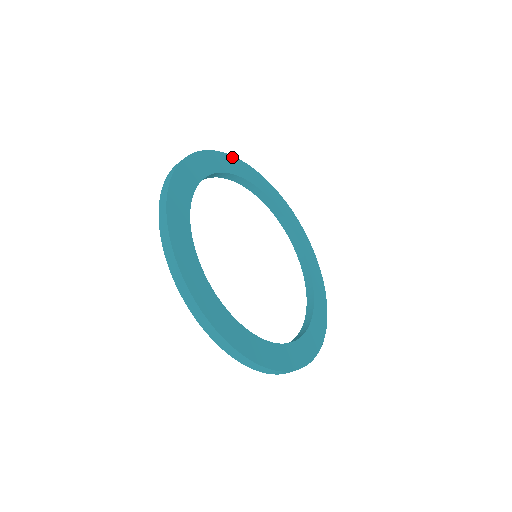
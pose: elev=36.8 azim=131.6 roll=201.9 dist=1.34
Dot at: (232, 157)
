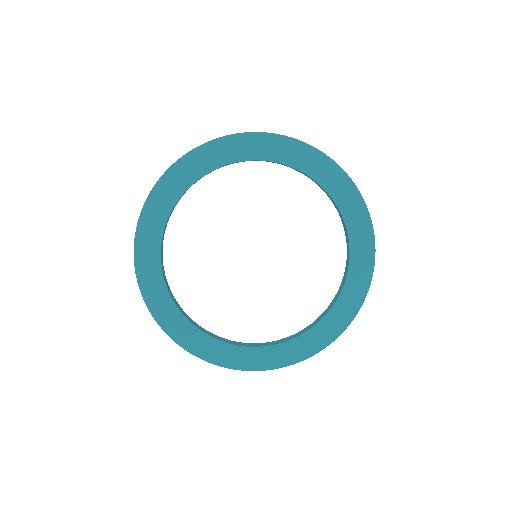
Dot at: (273, 135)
